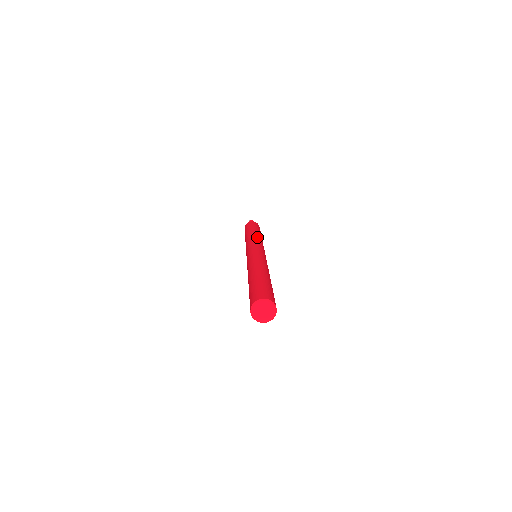
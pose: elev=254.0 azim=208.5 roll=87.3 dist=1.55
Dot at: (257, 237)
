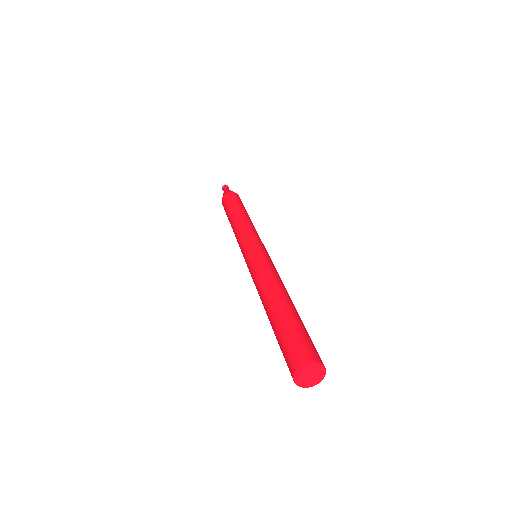
Dot at: (249, 224)
